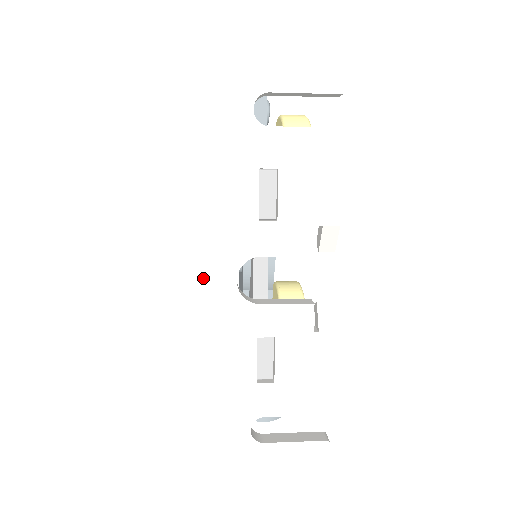
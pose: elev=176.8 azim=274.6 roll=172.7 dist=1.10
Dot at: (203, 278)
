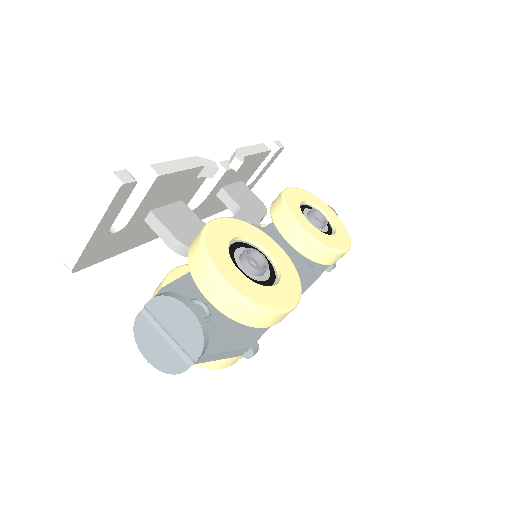
Dot at: occluded
